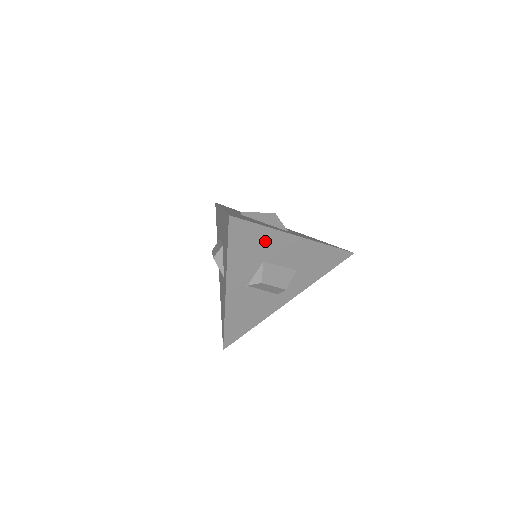
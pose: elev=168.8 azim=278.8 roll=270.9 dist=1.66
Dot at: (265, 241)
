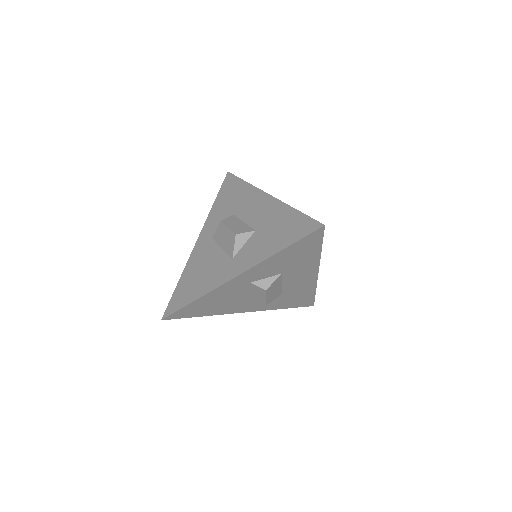
Dot at: (305, 260)
